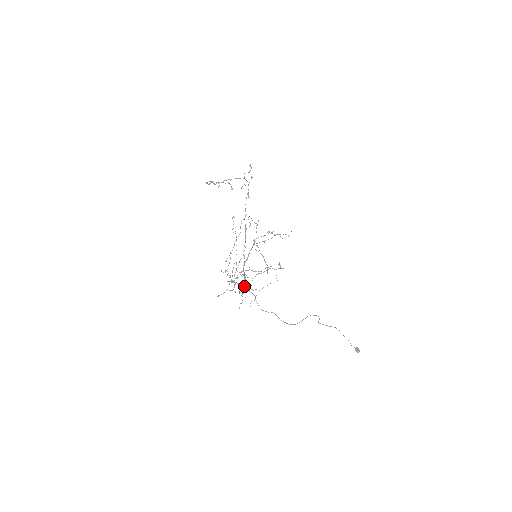
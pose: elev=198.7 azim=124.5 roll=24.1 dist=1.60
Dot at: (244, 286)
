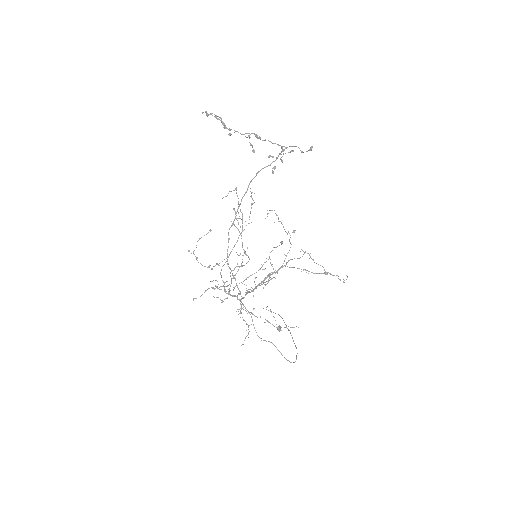
Dot at: (241, 301)
